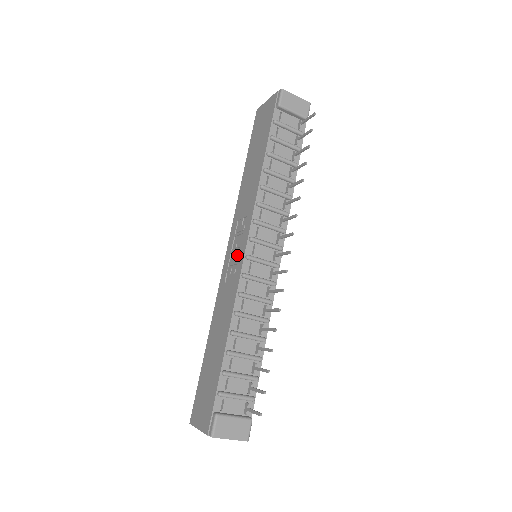
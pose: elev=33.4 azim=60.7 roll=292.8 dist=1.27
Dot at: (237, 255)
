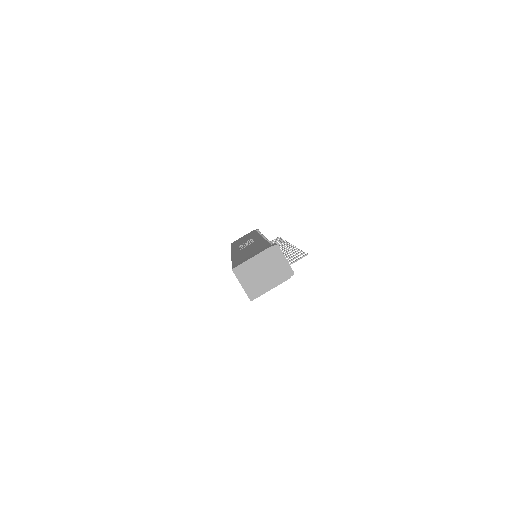
Dot at: occluded
